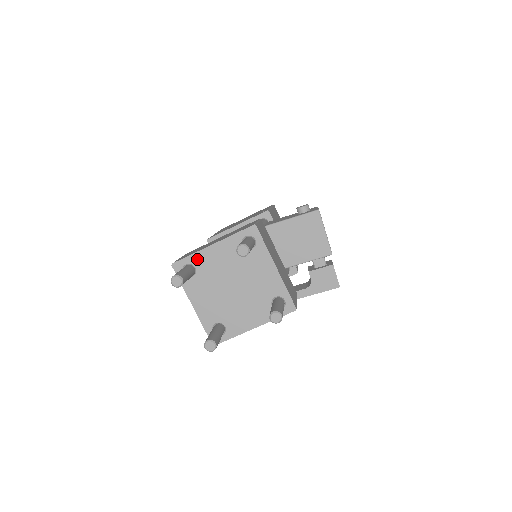
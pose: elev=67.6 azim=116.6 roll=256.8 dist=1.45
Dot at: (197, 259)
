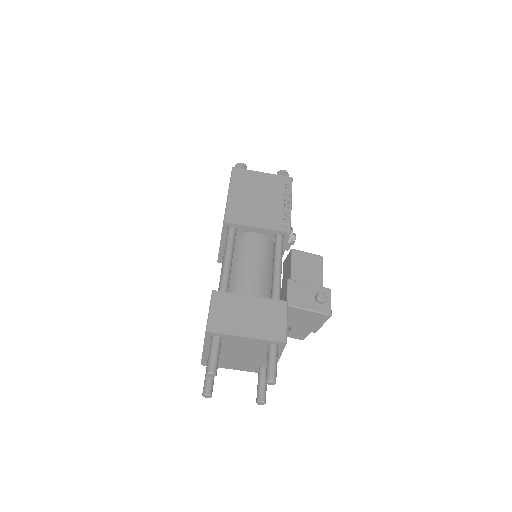
Dot at: (228, 337)
